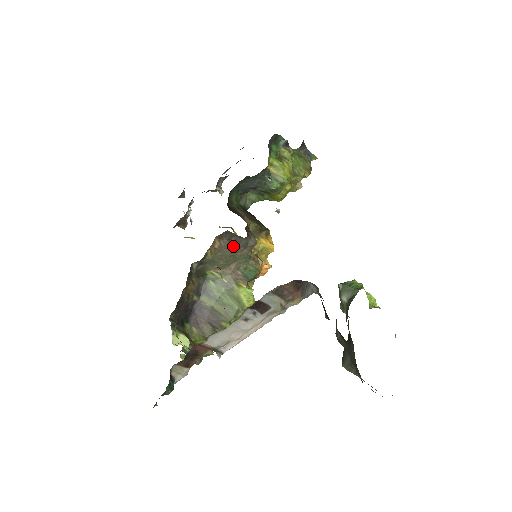
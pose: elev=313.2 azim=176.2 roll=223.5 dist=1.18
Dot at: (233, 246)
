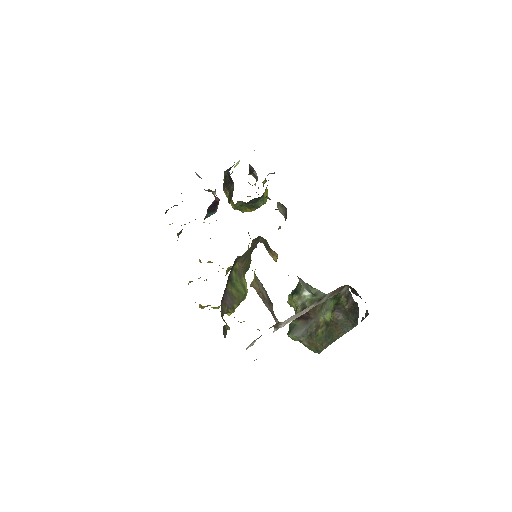
Dot at: (253, 247)
